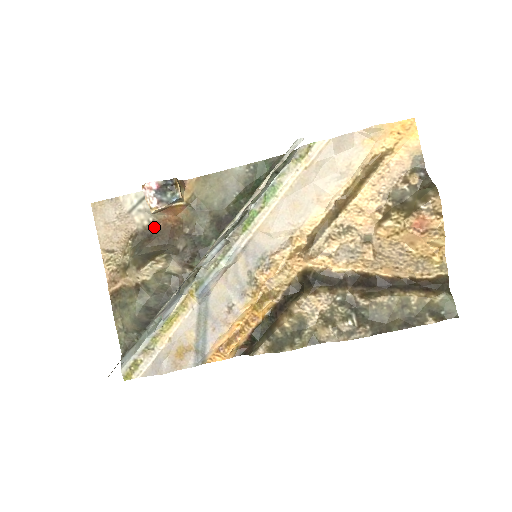
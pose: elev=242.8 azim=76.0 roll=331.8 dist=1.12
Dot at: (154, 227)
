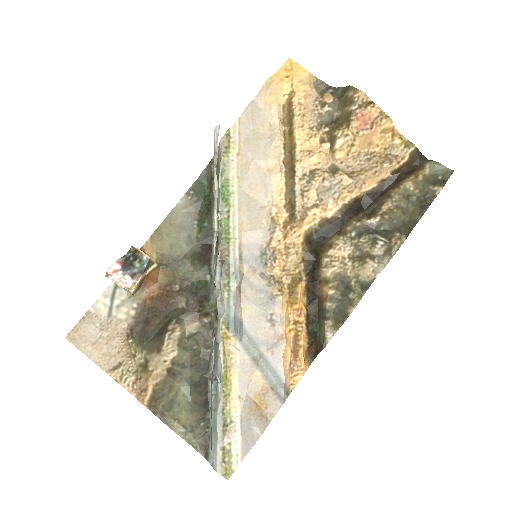
Dot at: (143, 310)
